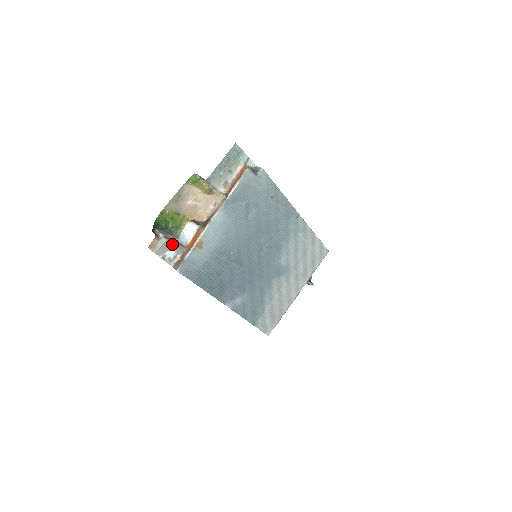
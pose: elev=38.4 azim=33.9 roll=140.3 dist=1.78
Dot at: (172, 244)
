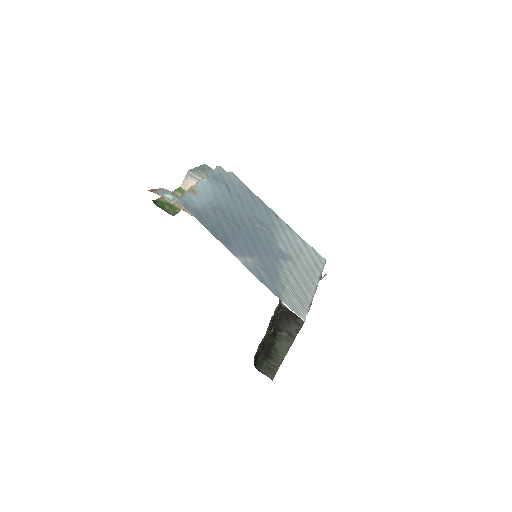
Dot at: (169, 192)
